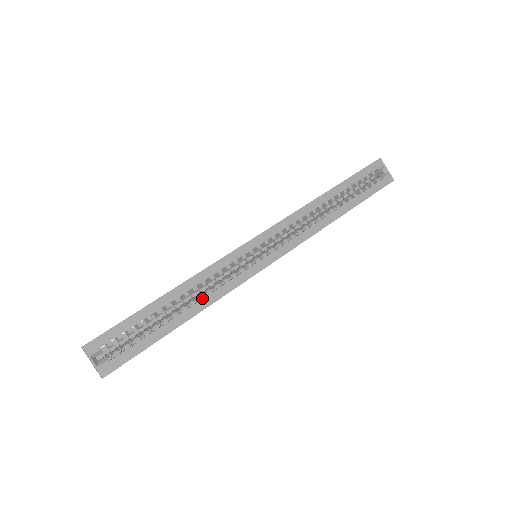
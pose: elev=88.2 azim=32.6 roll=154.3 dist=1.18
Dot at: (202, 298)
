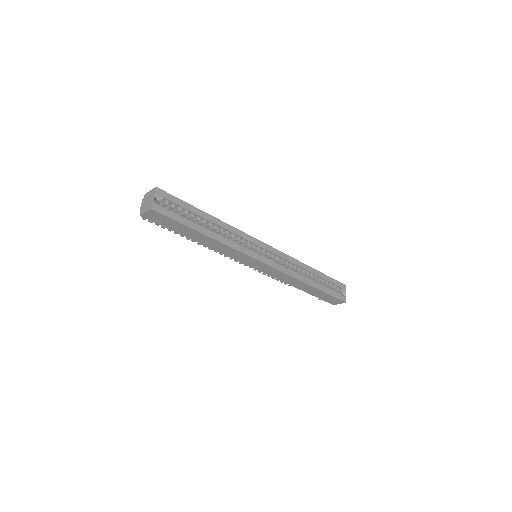
Dot at: (222, 237)
